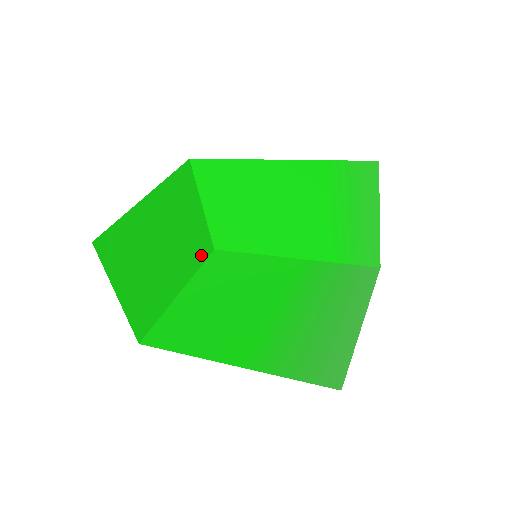
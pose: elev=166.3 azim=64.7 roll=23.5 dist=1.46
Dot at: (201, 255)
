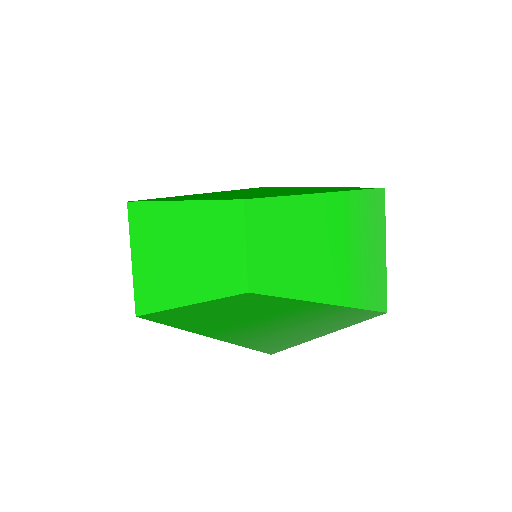
Dot at: (231, 287)
